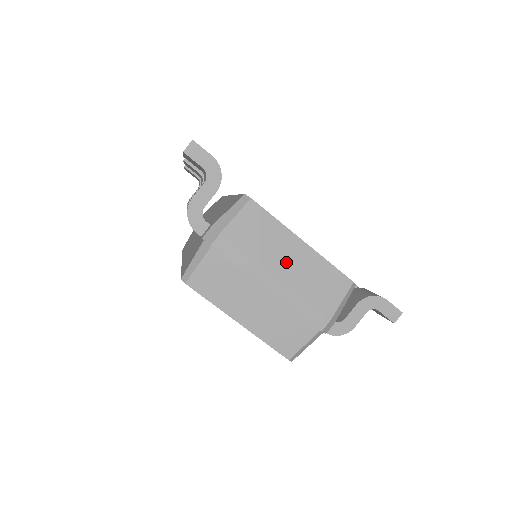
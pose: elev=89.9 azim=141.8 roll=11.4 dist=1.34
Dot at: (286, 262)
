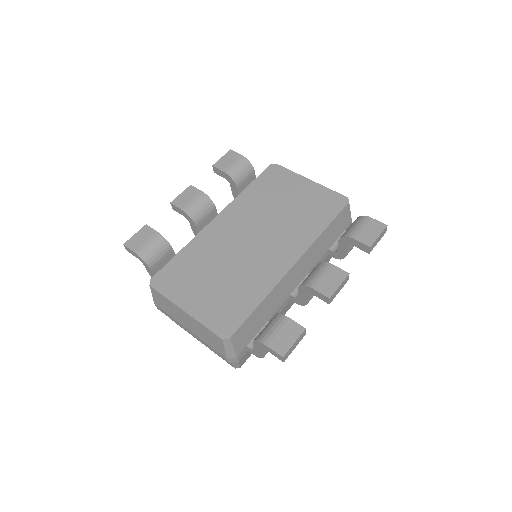
Dot at: (186, 322)
